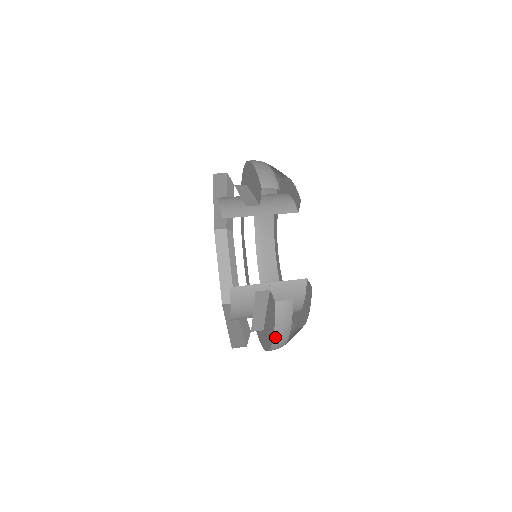
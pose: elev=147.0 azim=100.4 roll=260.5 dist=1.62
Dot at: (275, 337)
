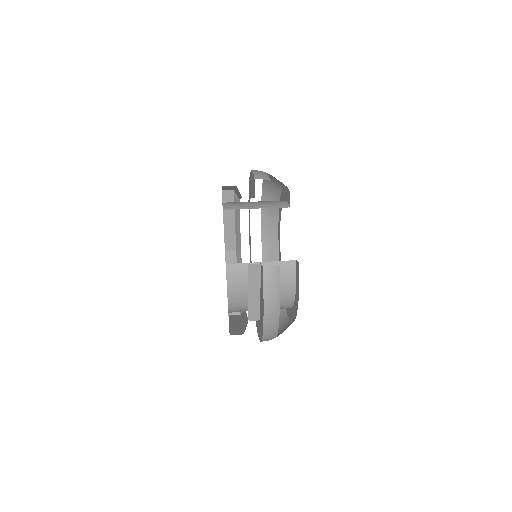
Dot at: (265, 309)
